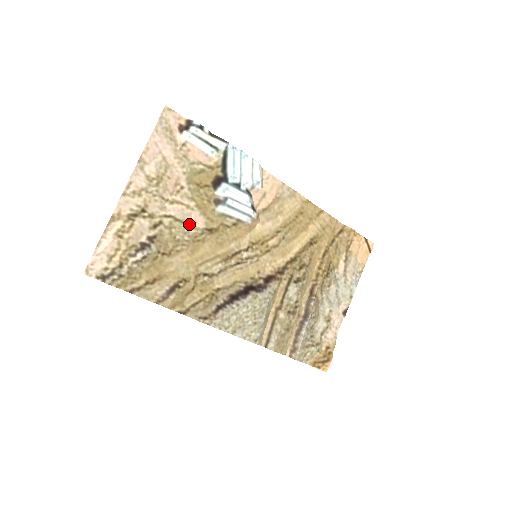
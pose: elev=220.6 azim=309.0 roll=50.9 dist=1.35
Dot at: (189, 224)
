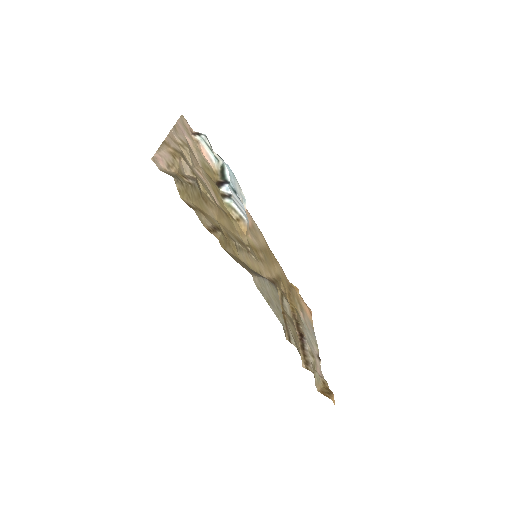
Dot at: (211, 195)
